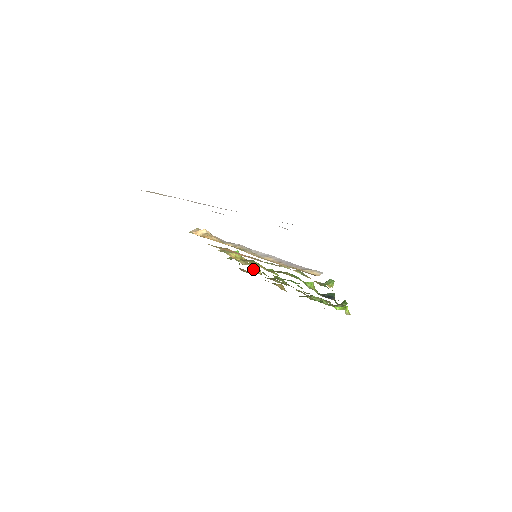
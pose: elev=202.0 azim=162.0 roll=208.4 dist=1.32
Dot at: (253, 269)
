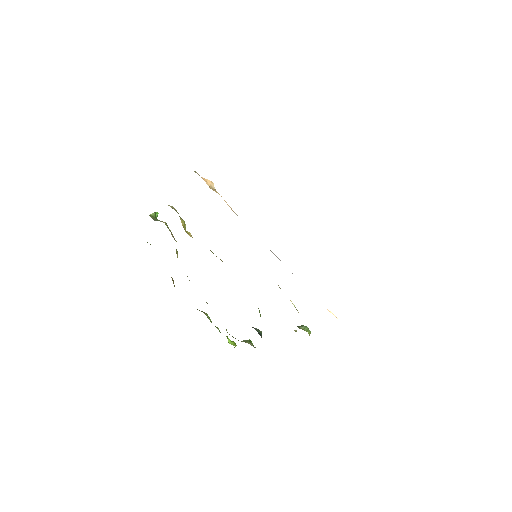
Dot at: occluded
